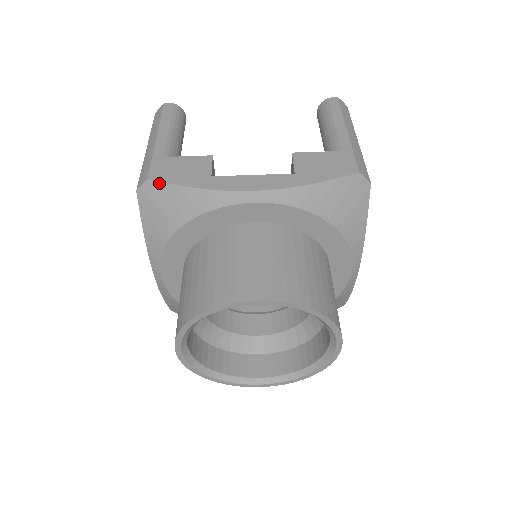
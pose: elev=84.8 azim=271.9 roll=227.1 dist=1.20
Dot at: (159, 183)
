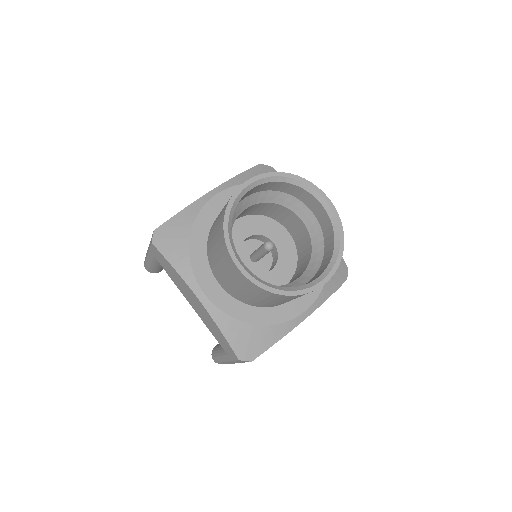
Dot at: (162, 225)
